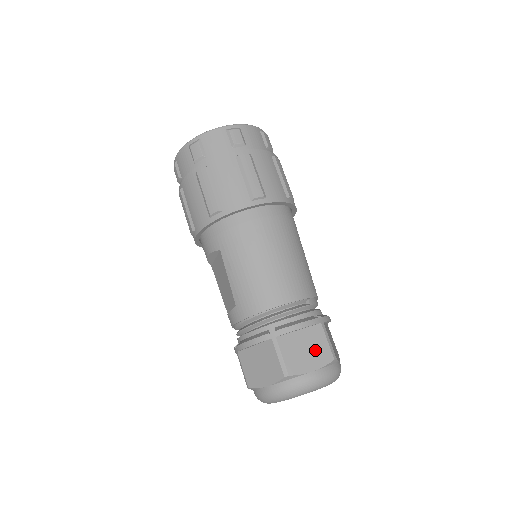
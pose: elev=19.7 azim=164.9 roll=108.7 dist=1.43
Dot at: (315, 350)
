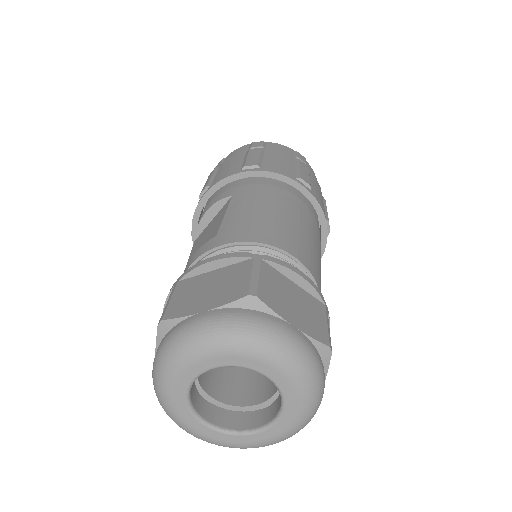
Dot at: (307, 314)
